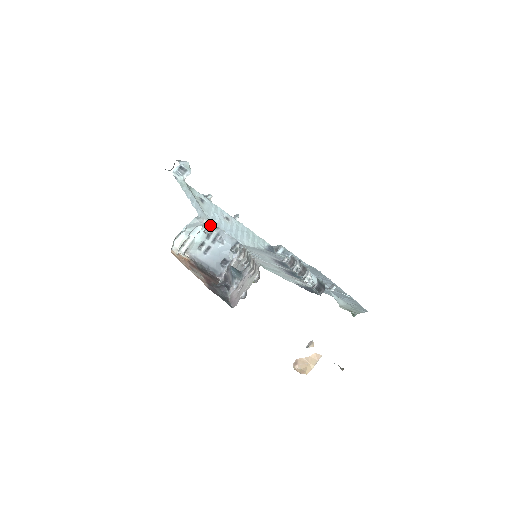
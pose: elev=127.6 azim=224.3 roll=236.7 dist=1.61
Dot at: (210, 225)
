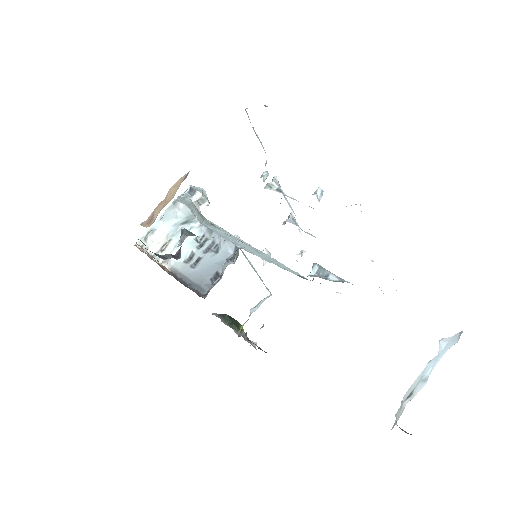
Dot at: (203, 229)
